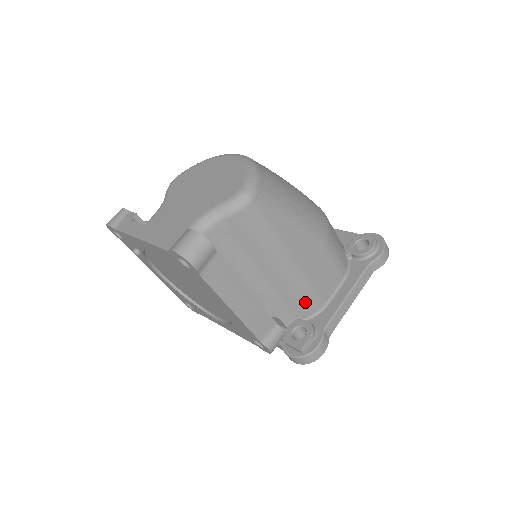
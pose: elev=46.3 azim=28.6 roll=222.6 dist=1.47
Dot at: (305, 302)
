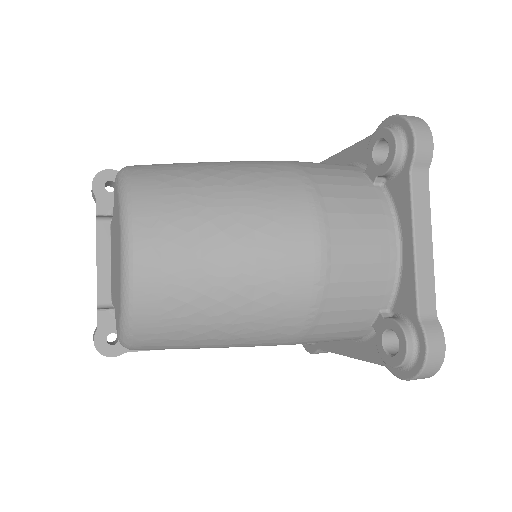
Dot at: occluded
